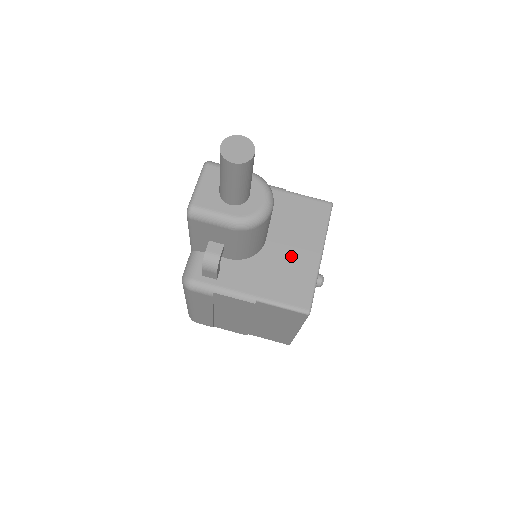
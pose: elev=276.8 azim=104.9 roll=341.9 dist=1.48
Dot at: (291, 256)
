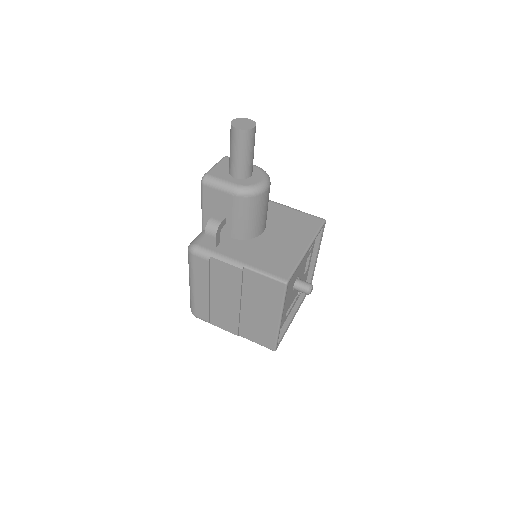
Dot at: (281, 244)
